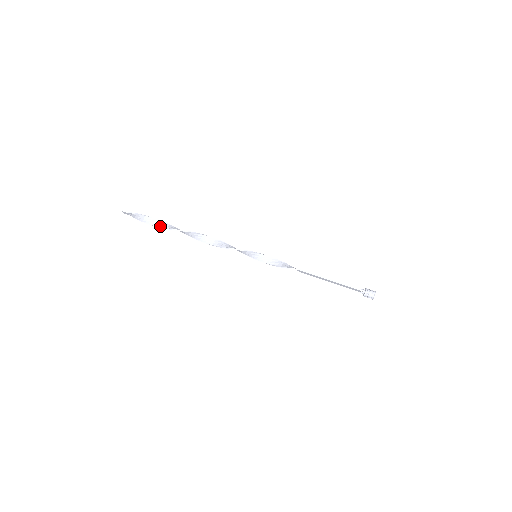
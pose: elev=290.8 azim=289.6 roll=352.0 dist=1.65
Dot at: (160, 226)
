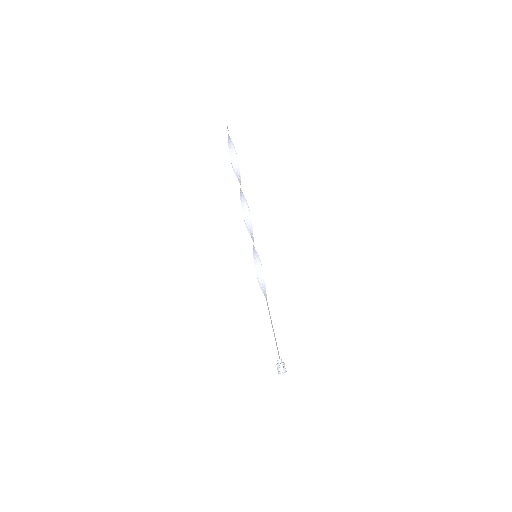
Dot at: (233, 163)
